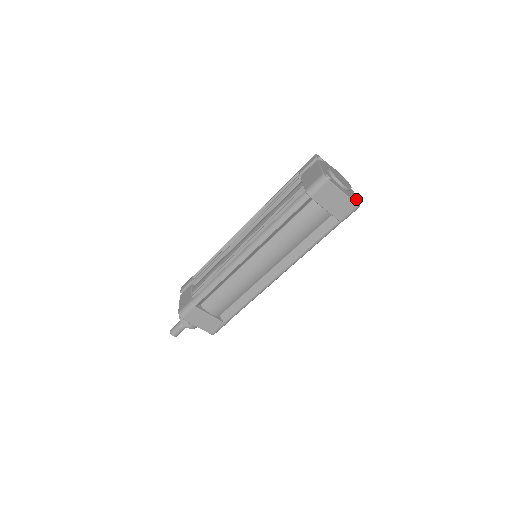
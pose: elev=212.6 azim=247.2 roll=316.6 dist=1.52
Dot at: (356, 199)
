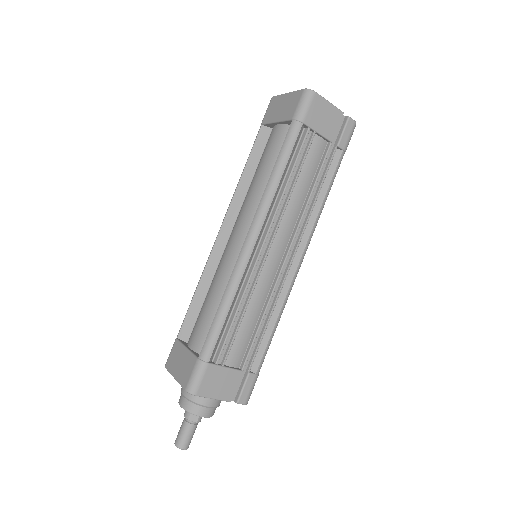
Dot at: (319, 97)
